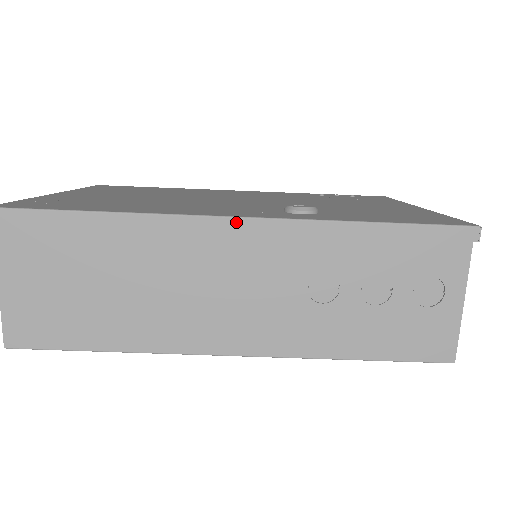
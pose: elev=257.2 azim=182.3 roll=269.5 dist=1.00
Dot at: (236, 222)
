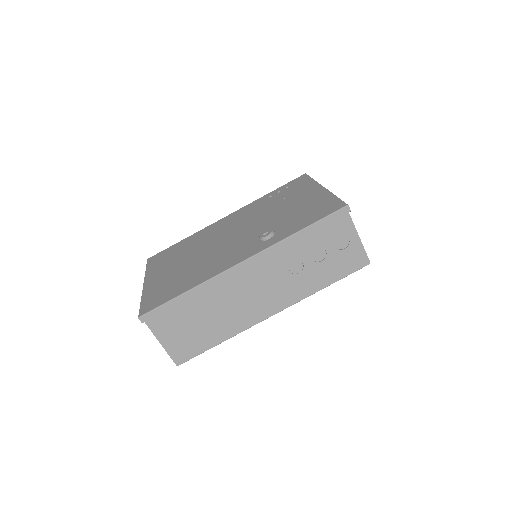
Dot at: (244, 264)
